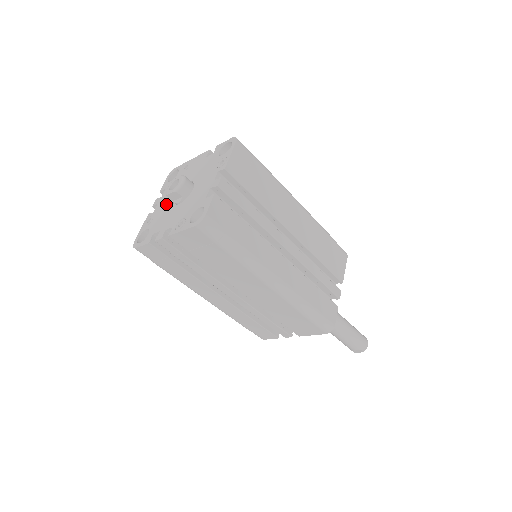
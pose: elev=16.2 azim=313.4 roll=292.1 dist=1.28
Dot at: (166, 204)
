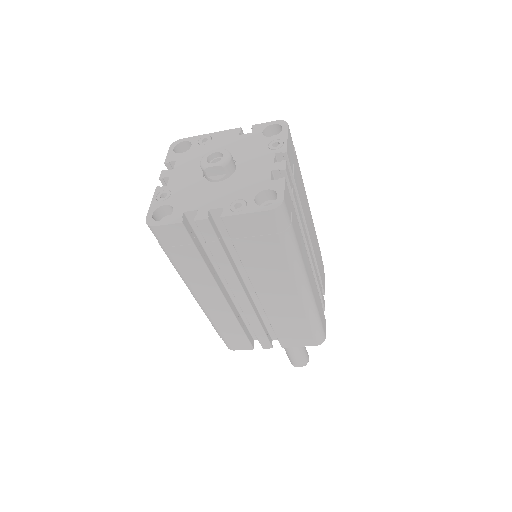
Dot at: (190, 179)
